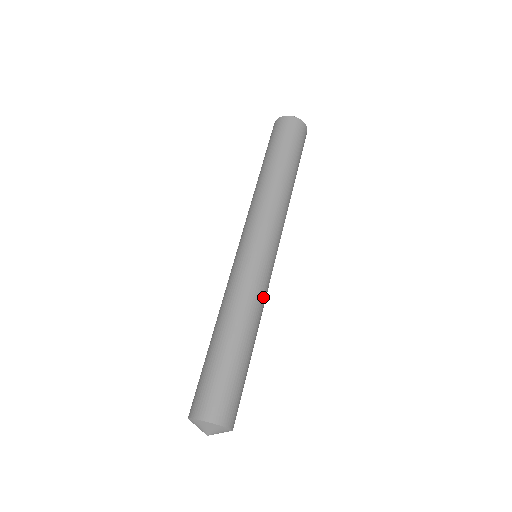
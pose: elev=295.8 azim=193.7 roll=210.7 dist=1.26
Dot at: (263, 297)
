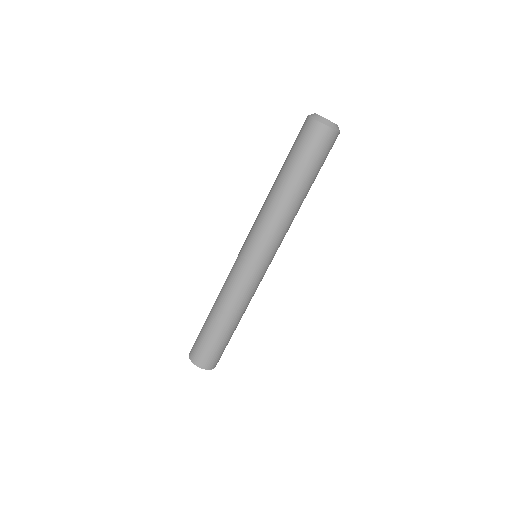
Dot at: (254, 293)
